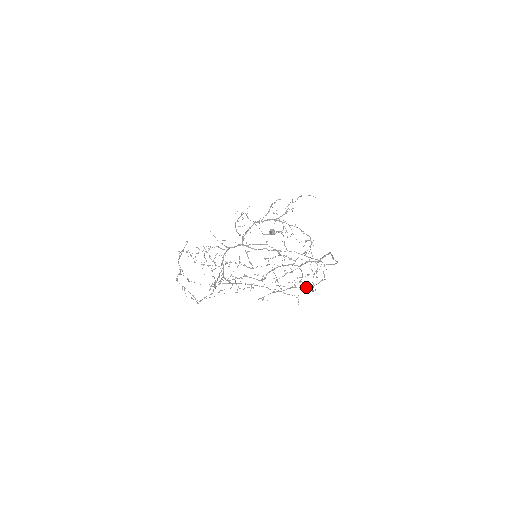
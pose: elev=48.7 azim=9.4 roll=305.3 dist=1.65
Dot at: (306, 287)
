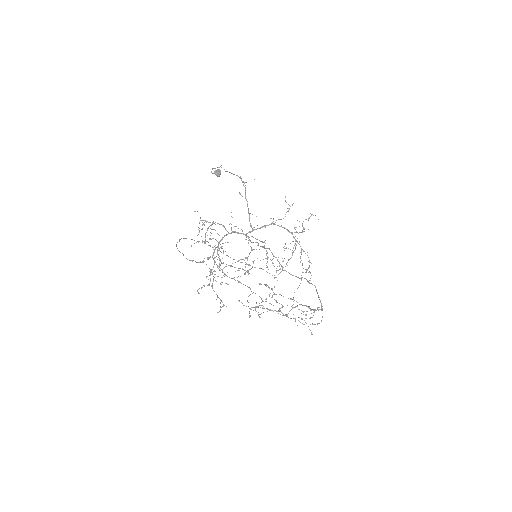
Dot at: (240, 262)
